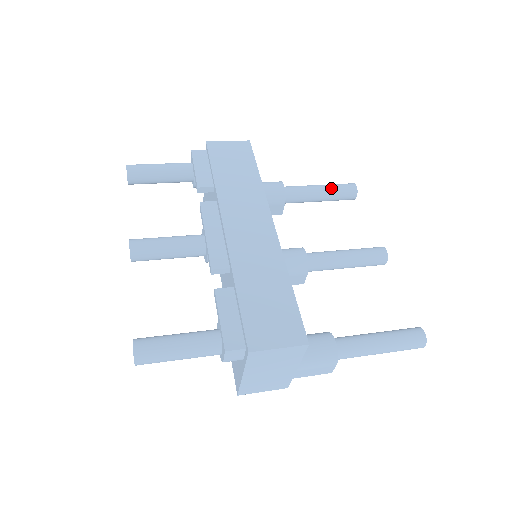
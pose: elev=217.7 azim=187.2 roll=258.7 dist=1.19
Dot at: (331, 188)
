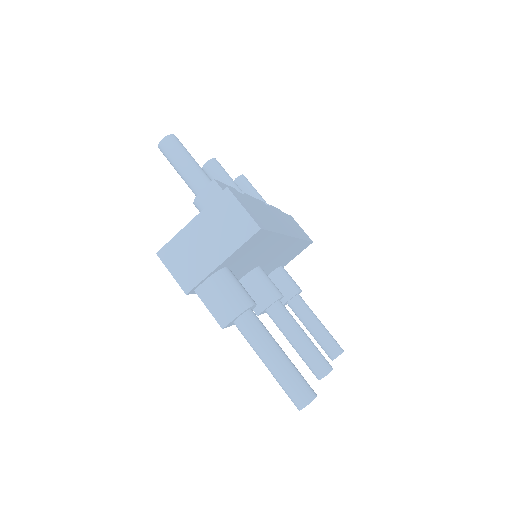
Dot at: (327, 330)
